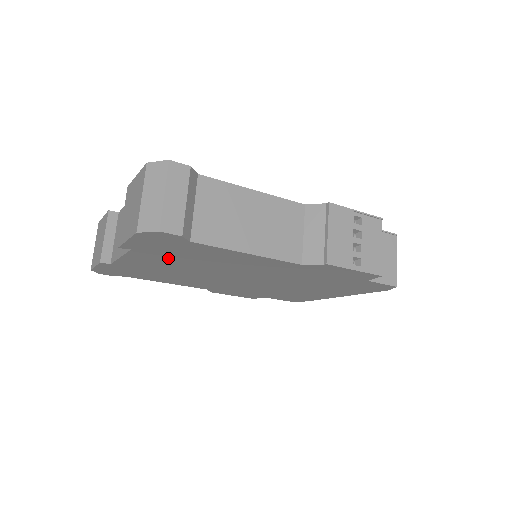
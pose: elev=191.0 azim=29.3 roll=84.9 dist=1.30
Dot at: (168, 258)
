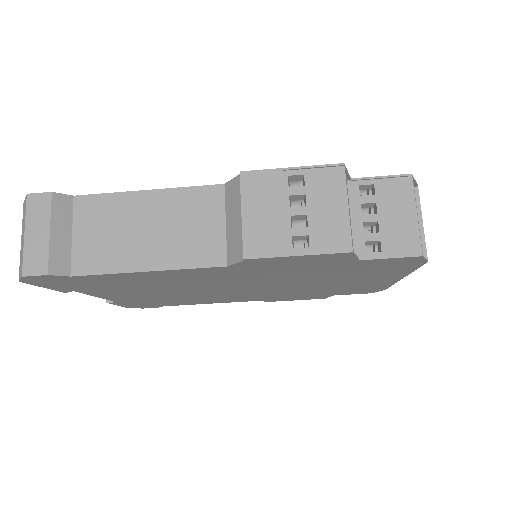
Dot at: (122, 290)
